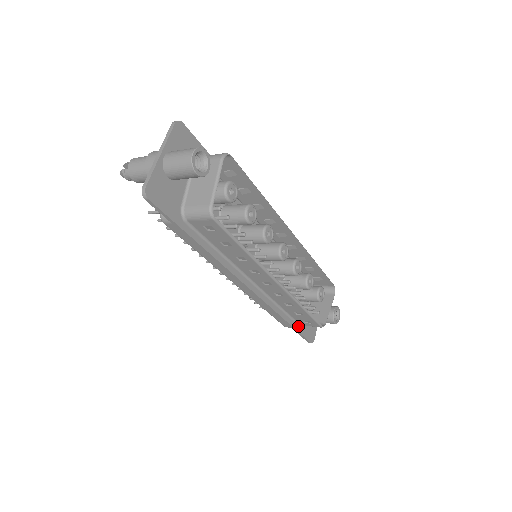
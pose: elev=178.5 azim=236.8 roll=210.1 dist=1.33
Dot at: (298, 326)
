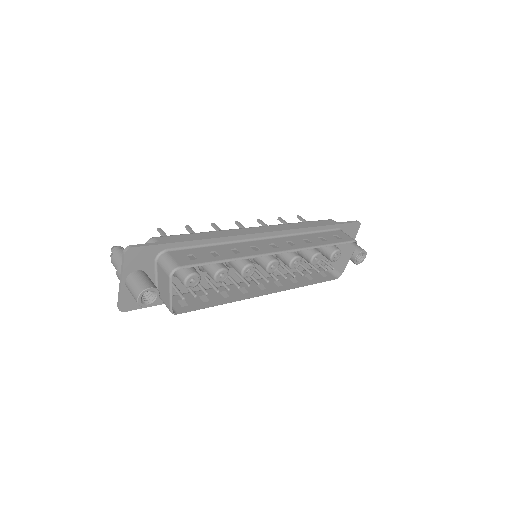
Dot at: occluded
